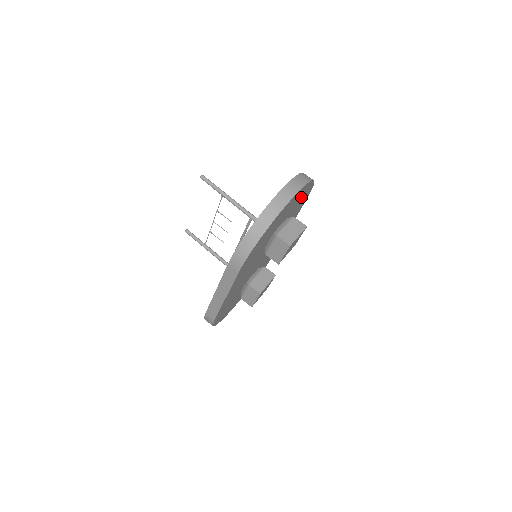
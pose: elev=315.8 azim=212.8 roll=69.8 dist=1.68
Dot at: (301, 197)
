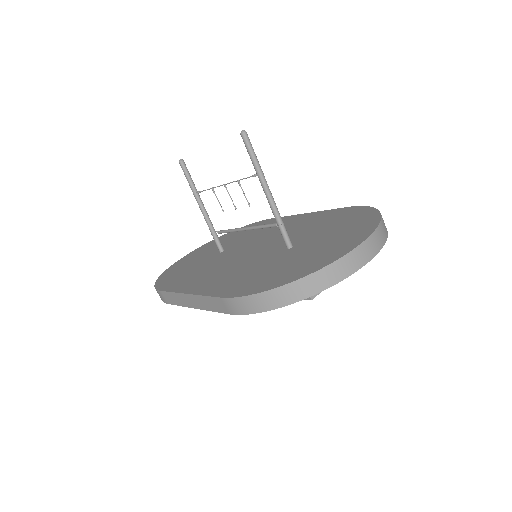
Dot at: occluded
